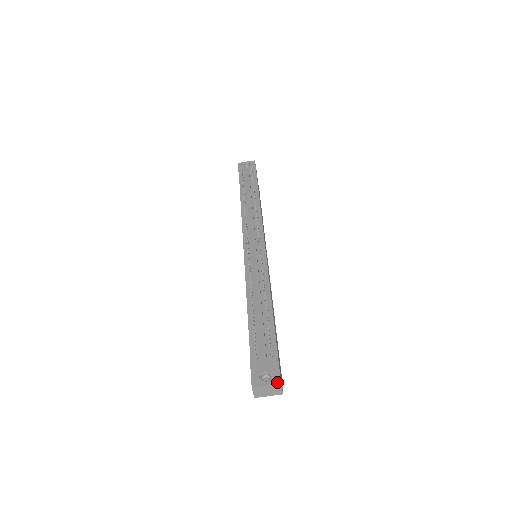
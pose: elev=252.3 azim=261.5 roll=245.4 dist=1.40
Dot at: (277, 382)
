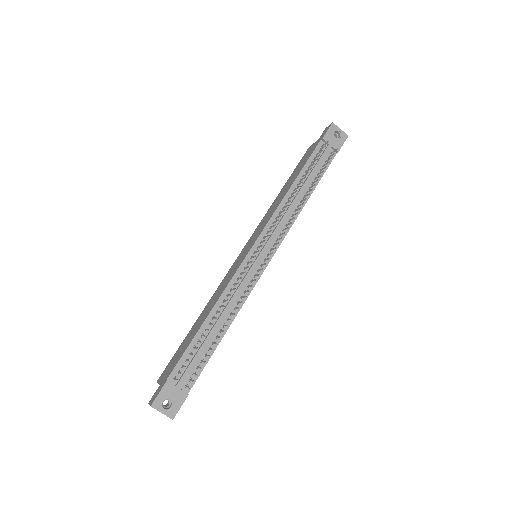
Dot at: (171, 416)
